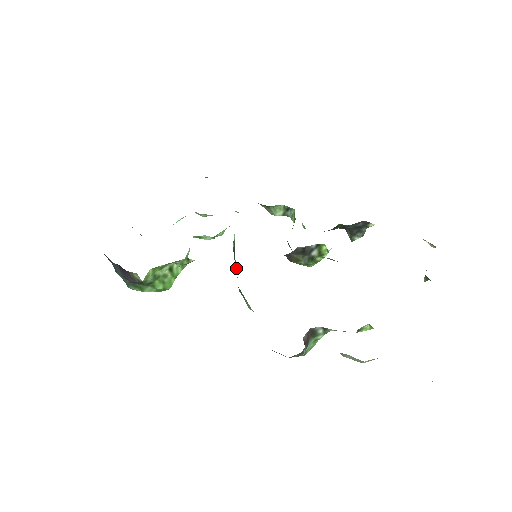
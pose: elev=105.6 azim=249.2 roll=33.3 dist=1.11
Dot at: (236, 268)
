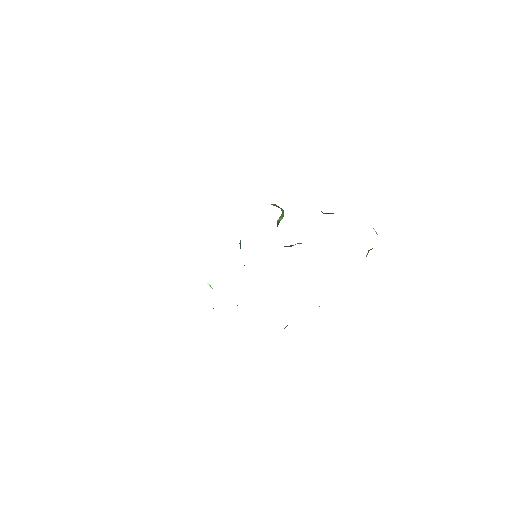
Dot at: occluded
